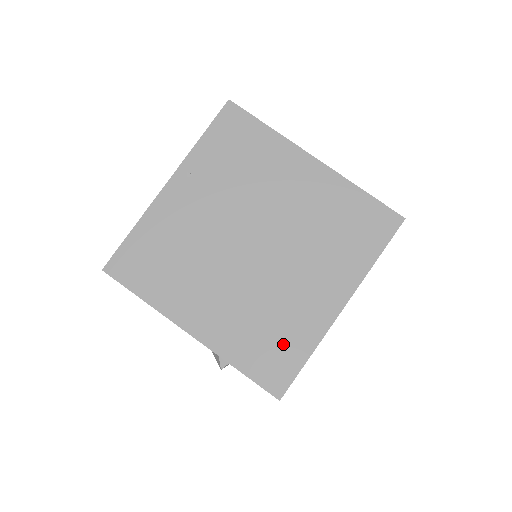
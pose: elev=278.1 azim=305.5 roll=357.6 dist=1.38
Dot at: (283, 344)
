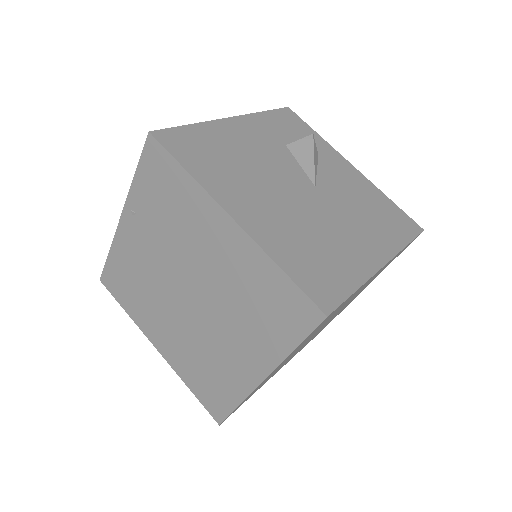
Dot at: (218, 387)
